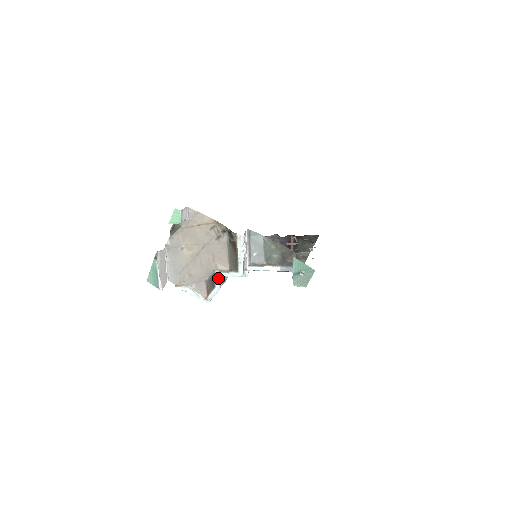
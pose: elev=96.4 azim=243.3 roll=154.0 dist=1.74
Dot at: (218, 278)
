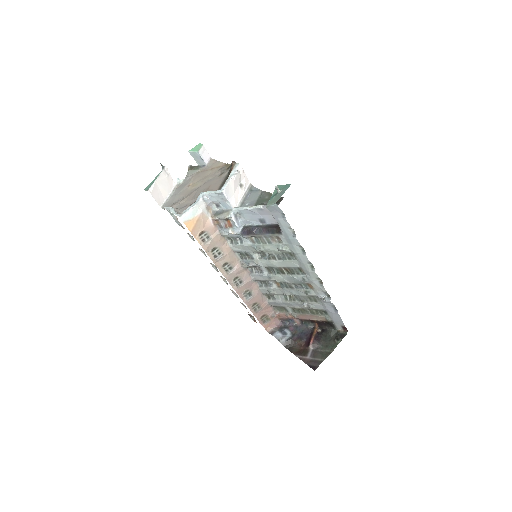
Dot at: (201, 196)
